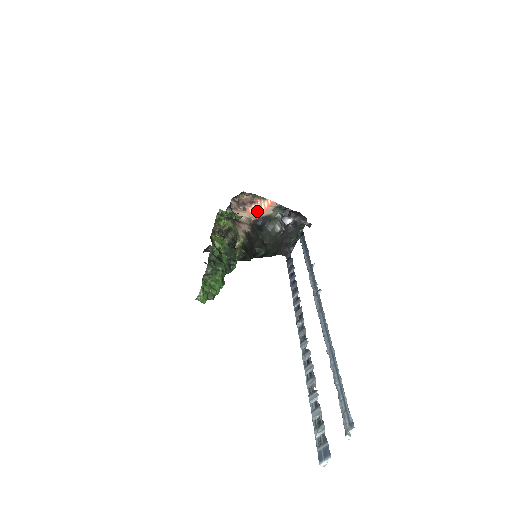
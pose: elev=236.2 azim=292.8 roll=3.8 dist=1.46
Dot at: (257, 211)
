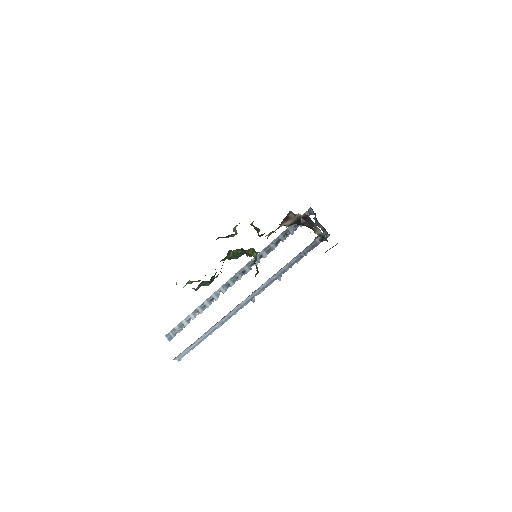
Dot at: occluded
